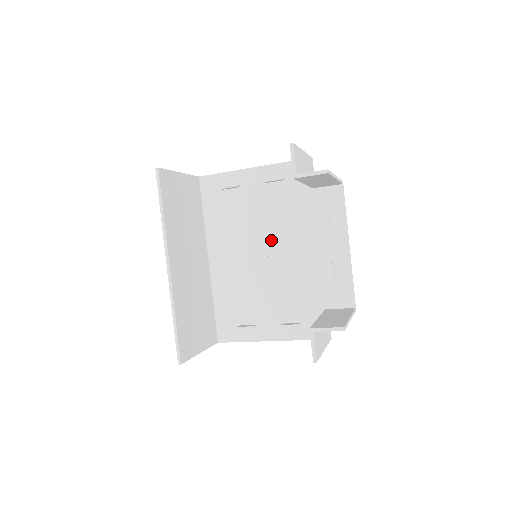
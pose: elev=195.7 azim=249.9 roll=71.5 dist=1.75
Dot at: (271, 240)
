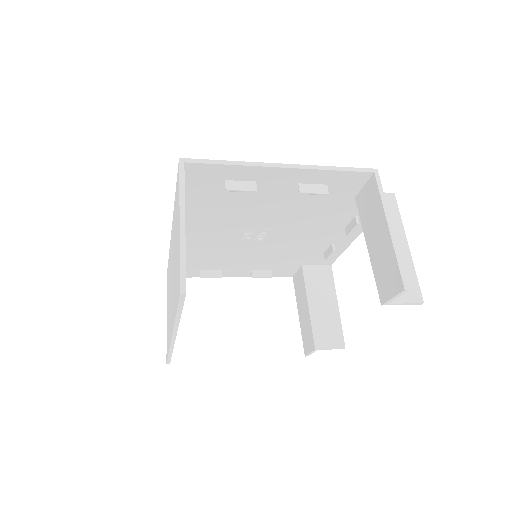
Dot at: (273, 227)
